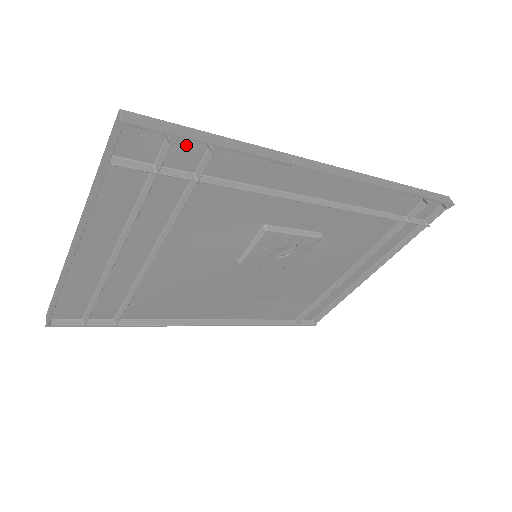
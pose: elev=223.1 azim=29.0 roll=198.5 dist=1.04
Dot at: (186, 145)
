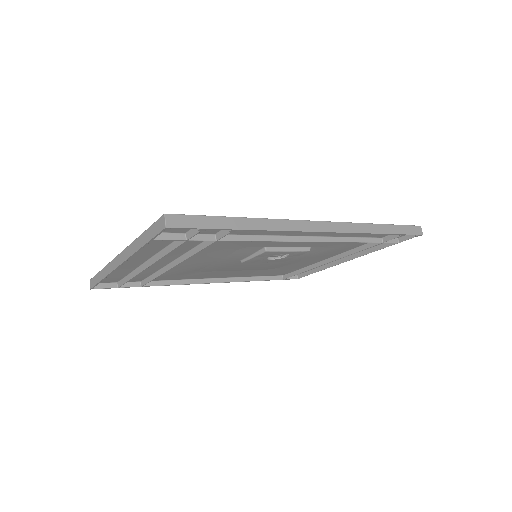
Dot at: occluded
